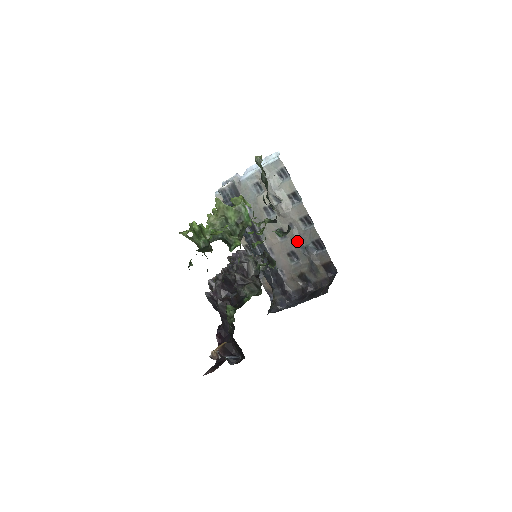
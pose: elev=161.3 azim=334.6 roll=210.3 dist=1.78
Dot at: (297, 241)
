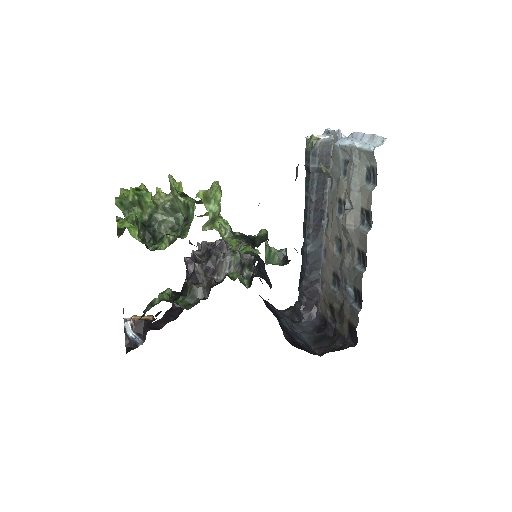
Dot at: (343, 270)
